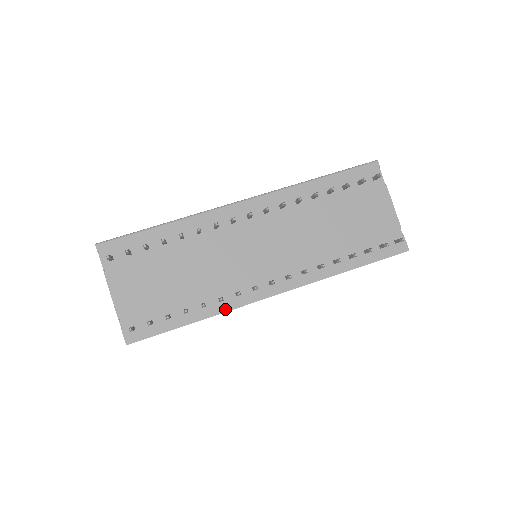
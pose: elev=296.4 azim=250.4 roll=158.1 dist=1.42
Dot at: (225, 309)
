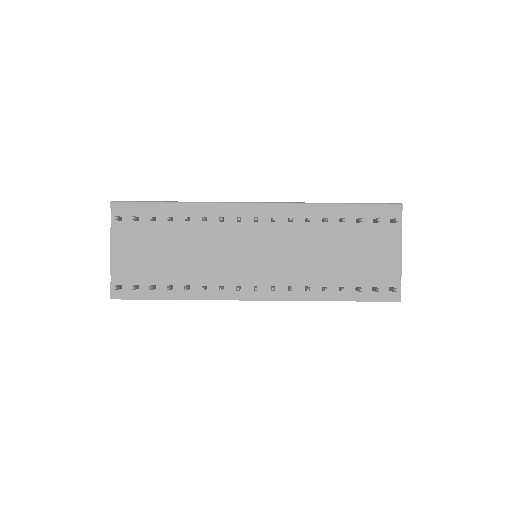
Dot at: (206, 297)
